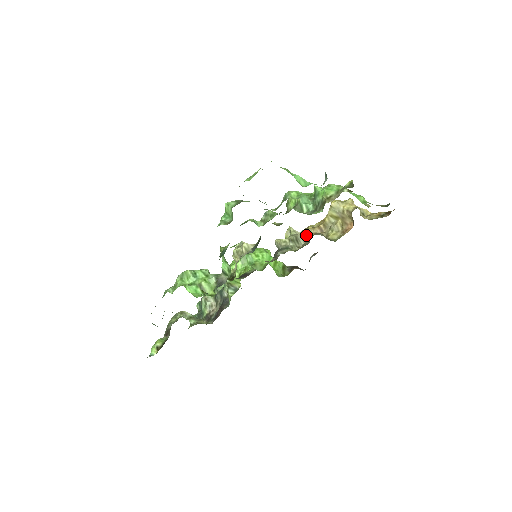
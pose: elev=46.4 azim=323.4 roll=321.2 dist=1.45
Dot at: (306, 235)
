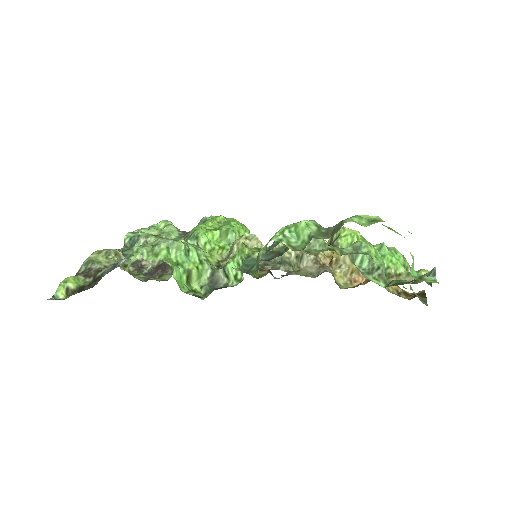
Dot at: (315, 260)
